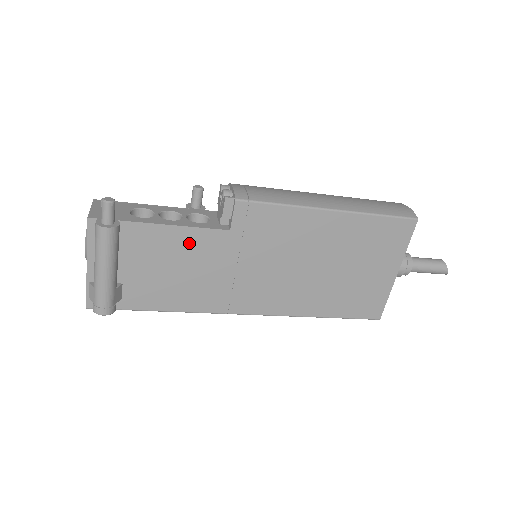
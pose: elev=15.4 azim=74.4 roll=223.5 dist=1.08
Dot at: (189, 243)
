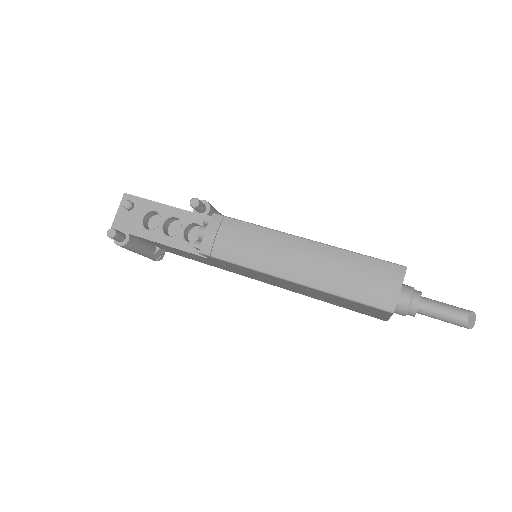
Dot at: occluded
